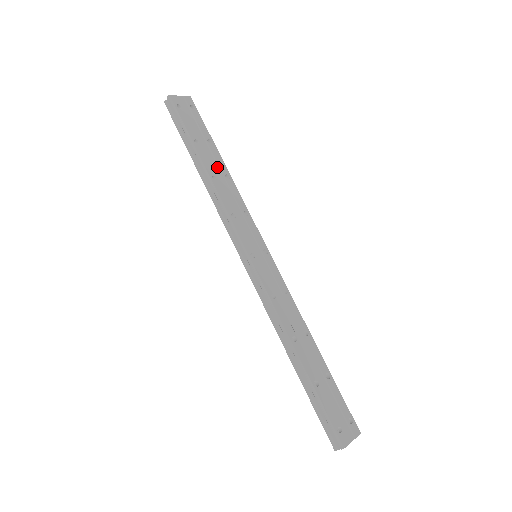
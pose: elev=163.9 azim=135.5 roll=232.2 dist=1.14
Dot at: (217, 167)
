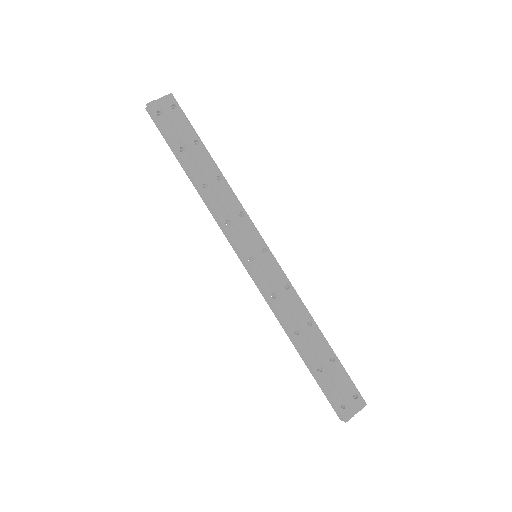
Dot at: (207, 171)
